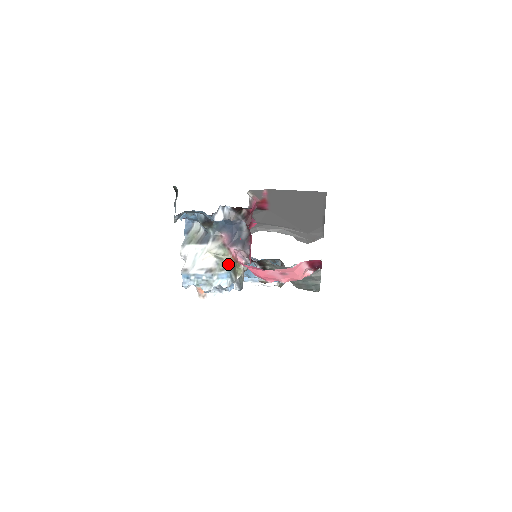
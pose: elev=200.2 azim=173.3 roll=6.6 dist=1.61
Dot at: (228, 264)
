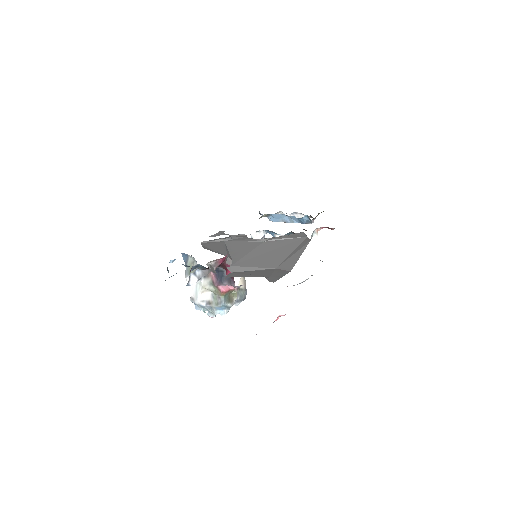
Dot at: (220, 299)
